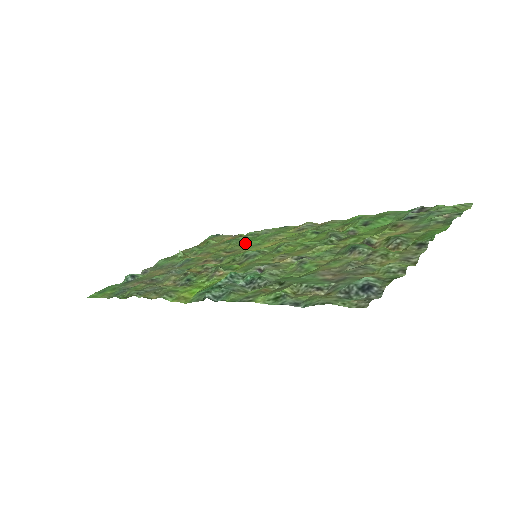
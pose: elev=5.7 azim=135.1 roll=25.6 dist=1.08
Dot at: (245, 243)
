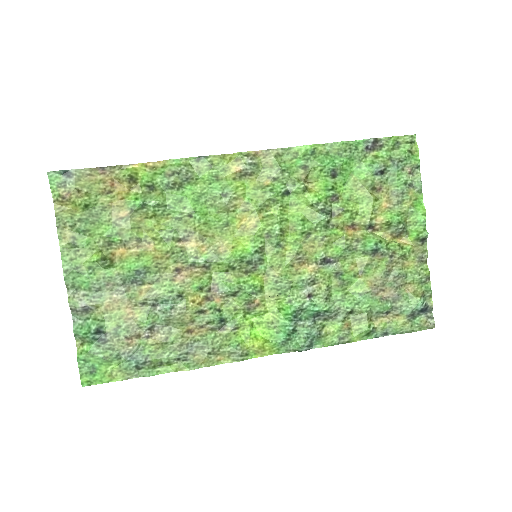
Dot at: (190, 217)
